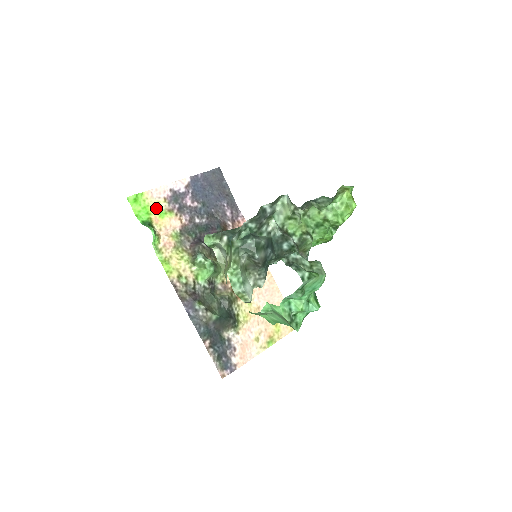
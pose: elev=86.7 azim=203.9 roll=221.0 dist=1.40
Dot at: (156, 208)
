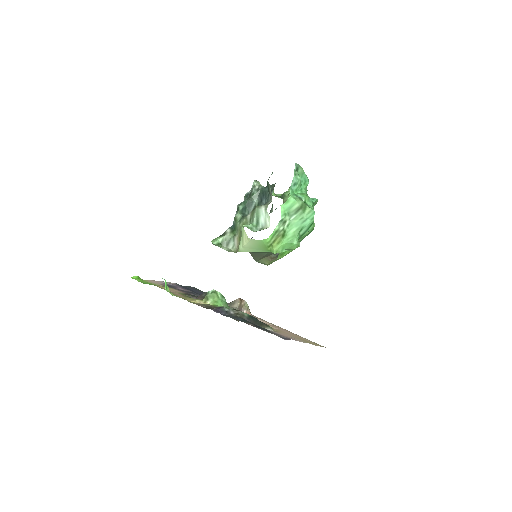
Dot at: (157, 285)
